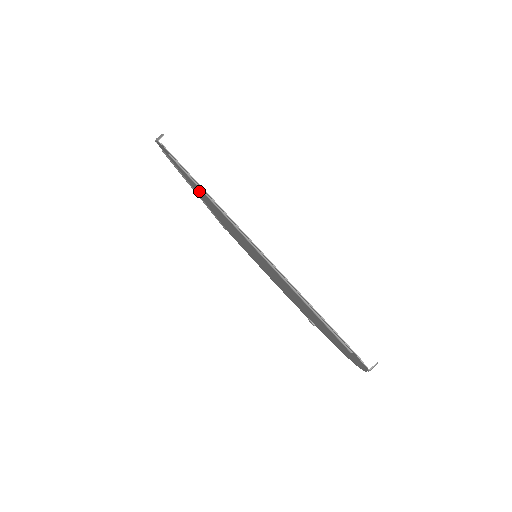
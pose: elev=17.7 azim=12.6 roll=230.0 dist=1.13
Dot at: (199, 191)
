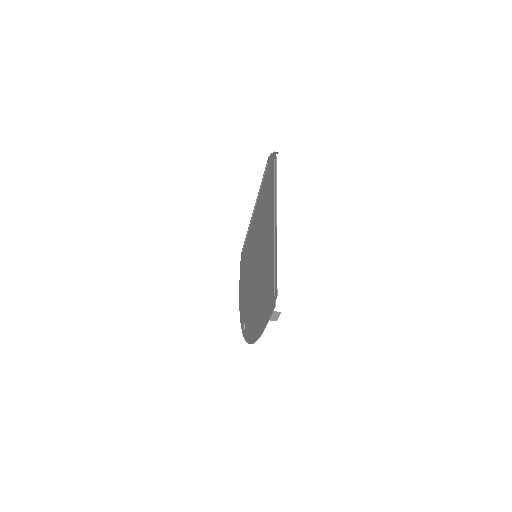
Dot at: (264, 196)
